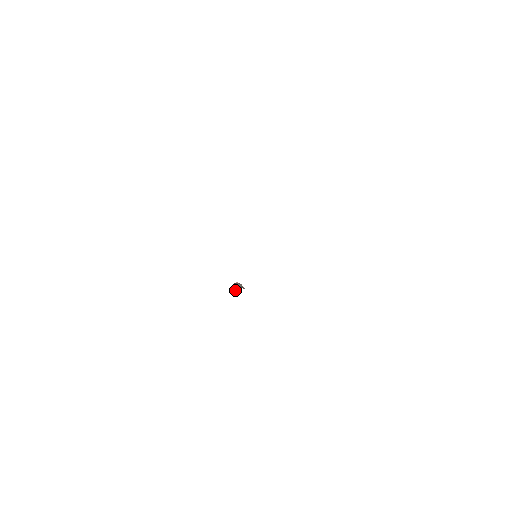
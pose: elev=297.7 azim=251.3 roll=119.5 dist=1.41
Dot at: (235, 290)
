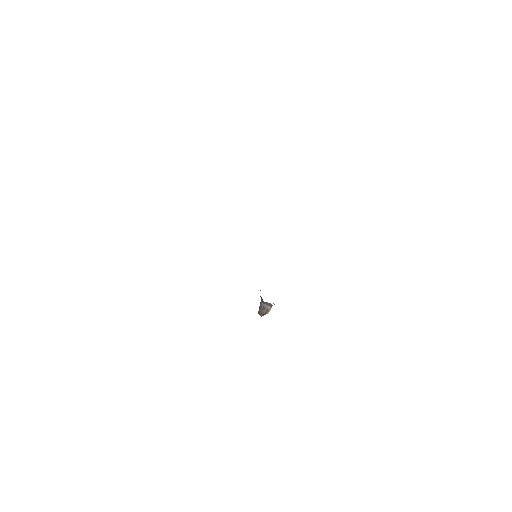
Dot at: occluded
